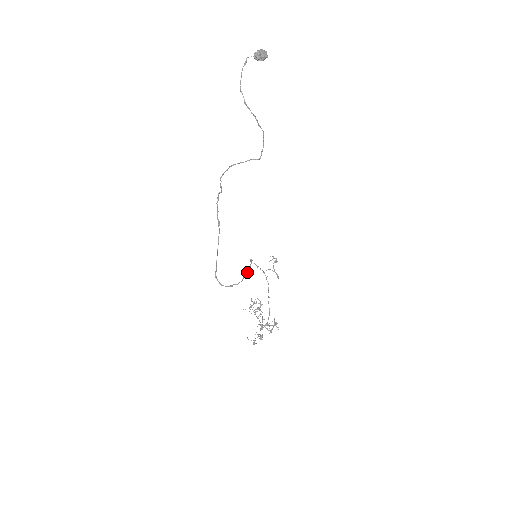
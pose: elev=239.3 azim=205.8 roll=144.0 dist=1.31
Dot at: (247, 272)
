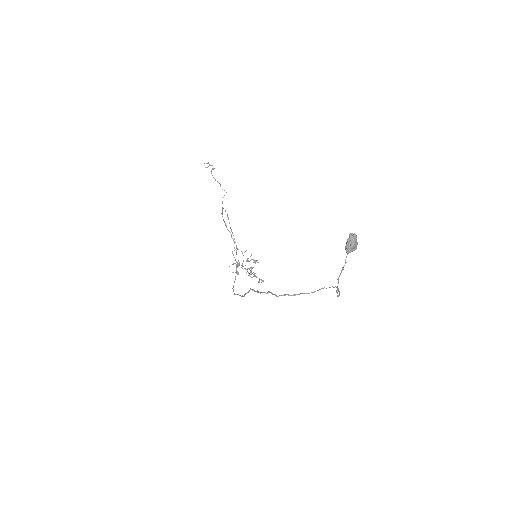
Dot at: occluded
